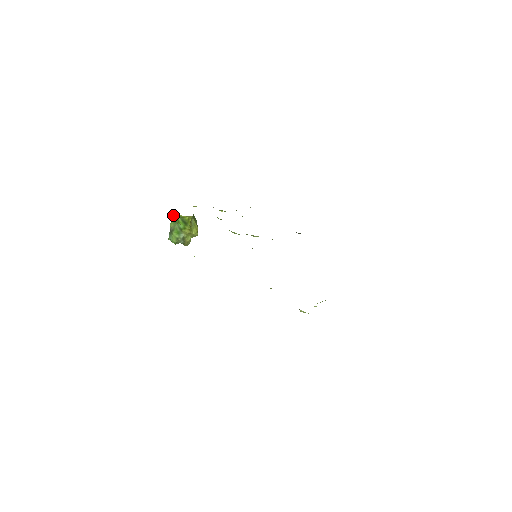
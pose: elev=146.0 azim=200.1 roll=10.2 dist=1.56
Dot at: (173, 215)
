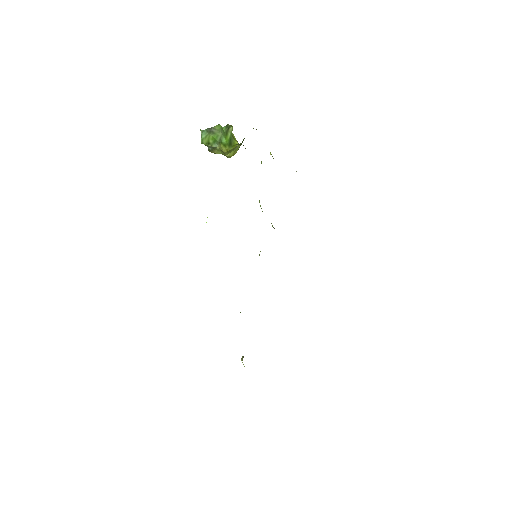
Dot at: (228, 125)
